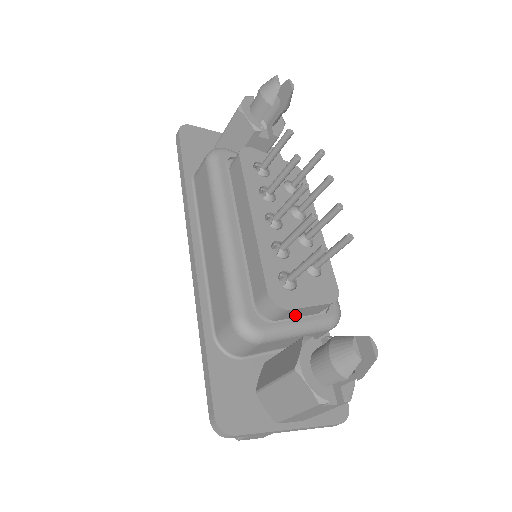
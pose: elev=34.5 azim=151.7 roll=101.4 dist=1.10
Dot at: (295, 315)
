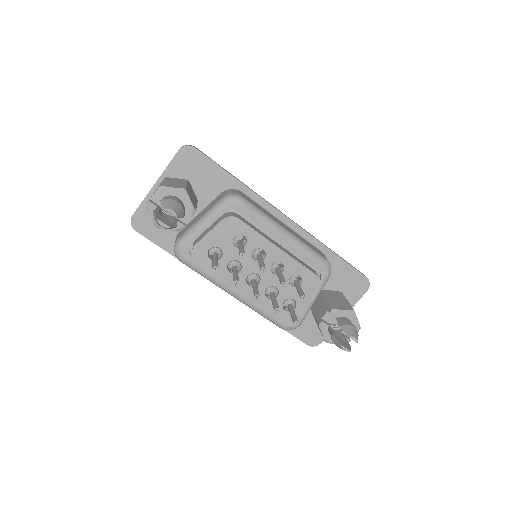
Dot at: occluded
